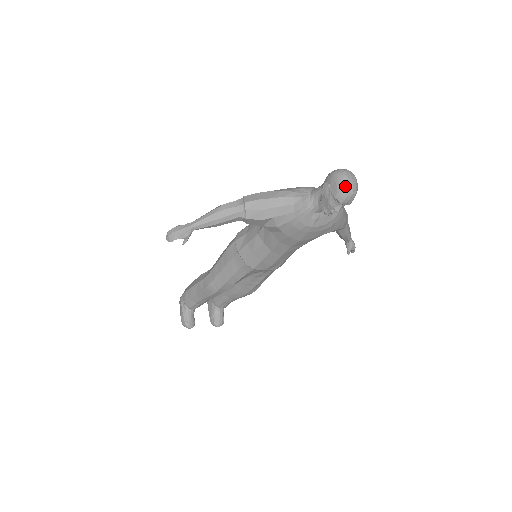
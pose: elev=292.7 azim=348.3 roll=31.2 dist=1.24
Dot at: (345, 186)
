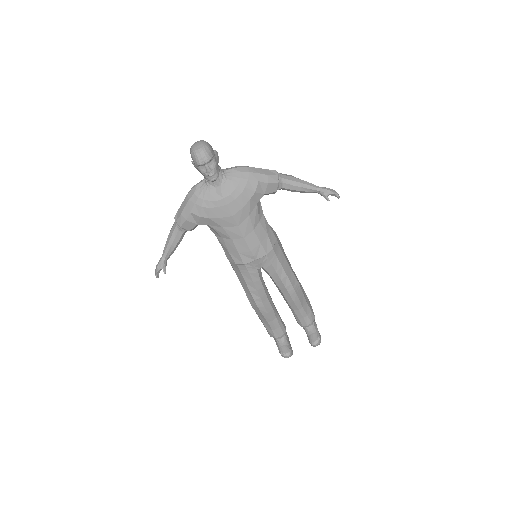
Dot at: (192, 152)
